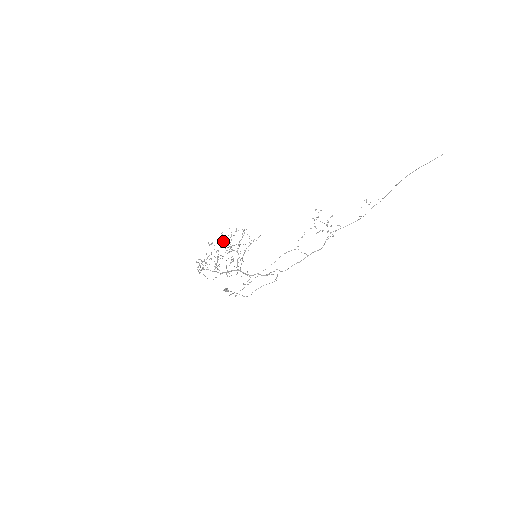
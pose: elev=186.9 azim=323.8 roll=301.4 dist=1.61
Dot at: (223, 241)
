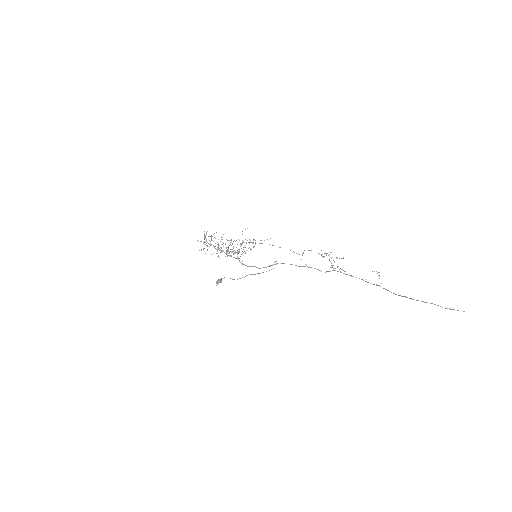
Dot at: occluded
